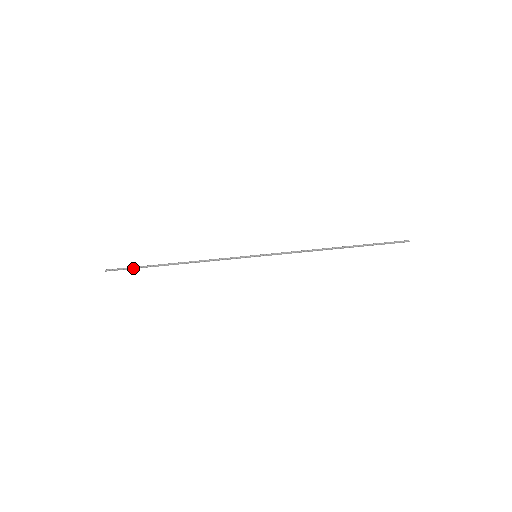
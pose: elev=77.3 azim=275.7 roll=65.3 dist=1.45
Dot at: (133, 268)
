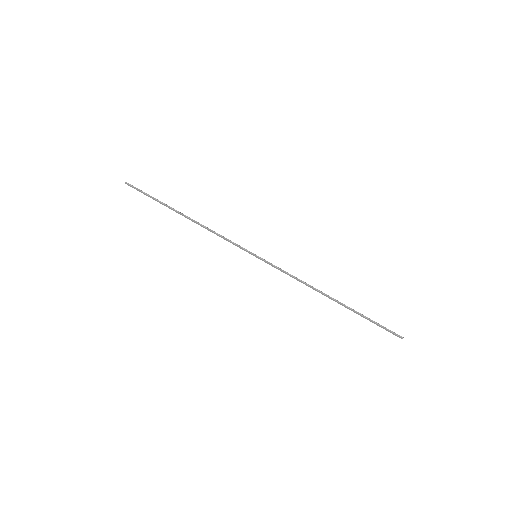
Dot at: (149, 195)
